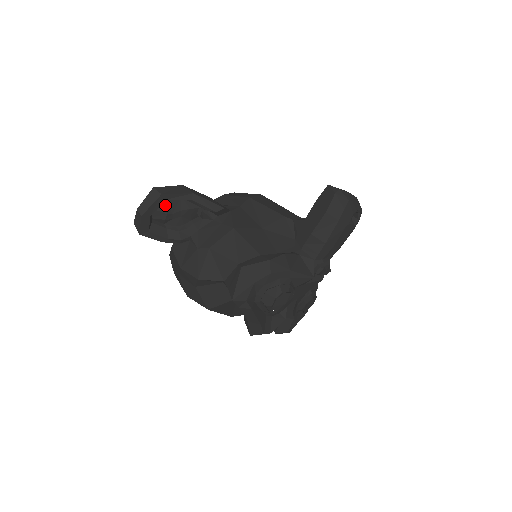
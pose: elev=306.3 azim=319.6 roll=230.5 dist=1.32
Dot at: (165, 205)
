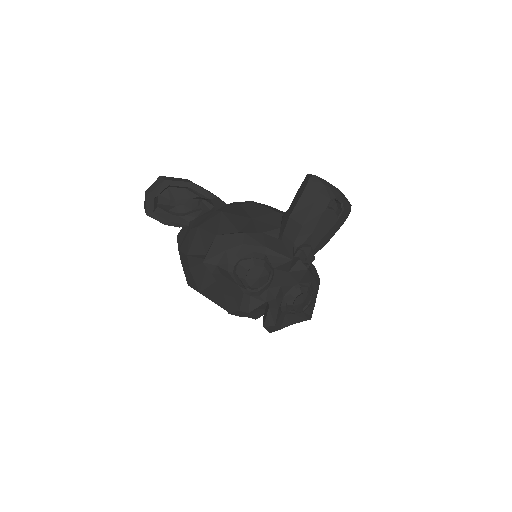
Dot at: (169, 192)
